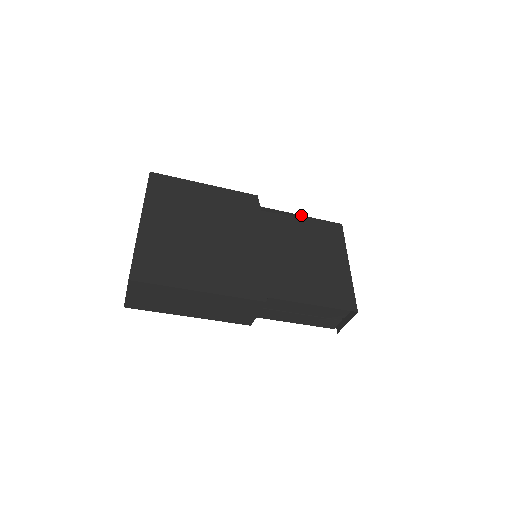
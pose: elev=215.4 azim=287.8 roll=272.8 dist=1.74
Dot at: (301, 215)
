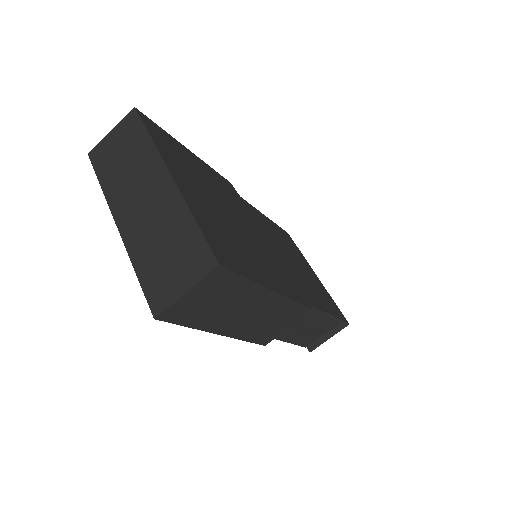
Dot at: occluded
